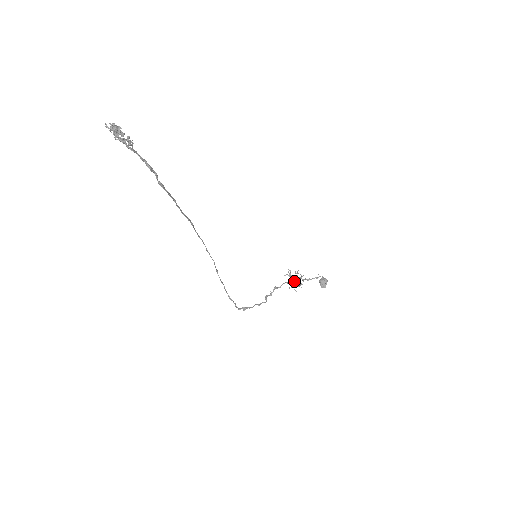
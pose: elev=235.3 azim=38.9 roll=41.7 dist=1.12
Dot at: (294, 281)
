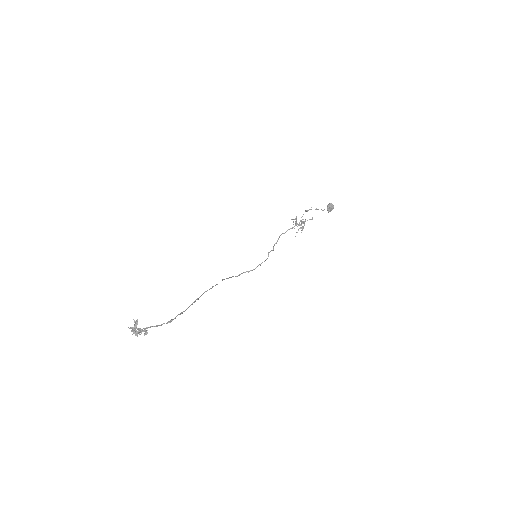
Dot at: (299, 222)
